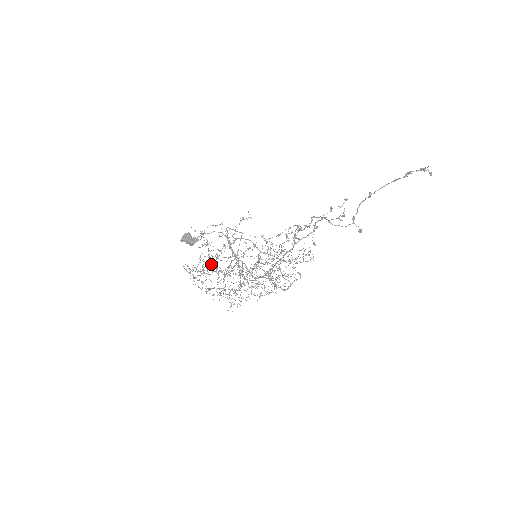
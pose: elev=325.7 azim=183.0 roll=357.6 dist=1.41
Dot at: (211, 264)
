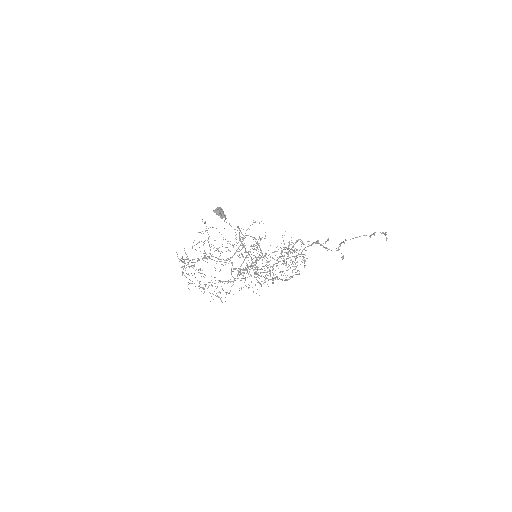
Dot at: occluded
